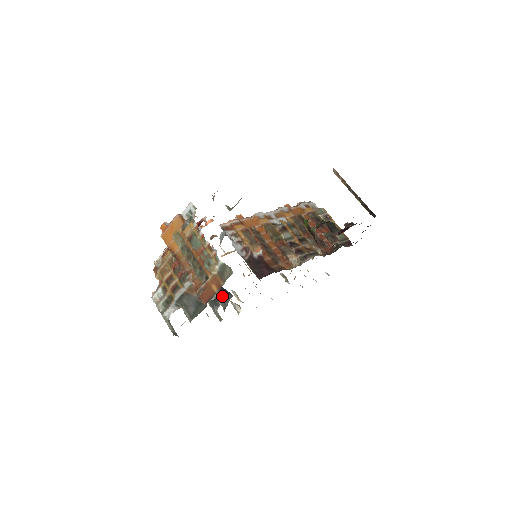
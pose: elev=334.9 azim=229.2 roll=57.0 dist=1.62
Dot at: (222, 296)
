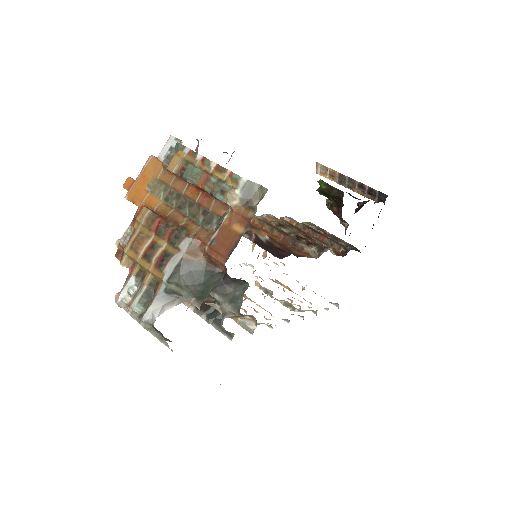
Dot at: (229, 294)
